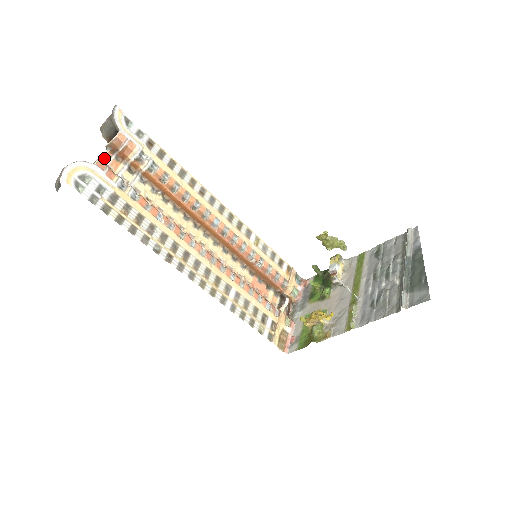
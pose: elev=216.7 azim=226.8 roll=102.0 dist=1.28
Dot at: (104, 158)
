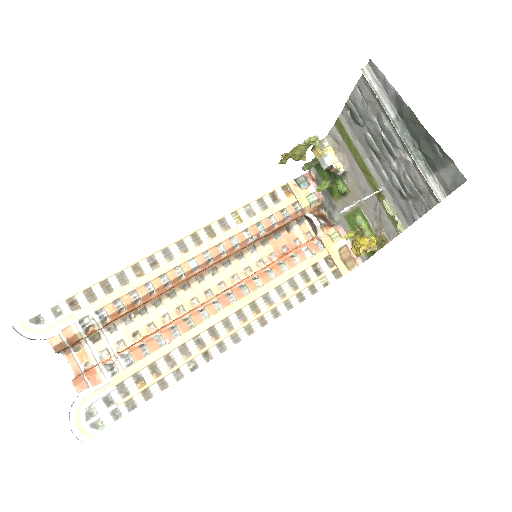
Dot at: (72, 366)
